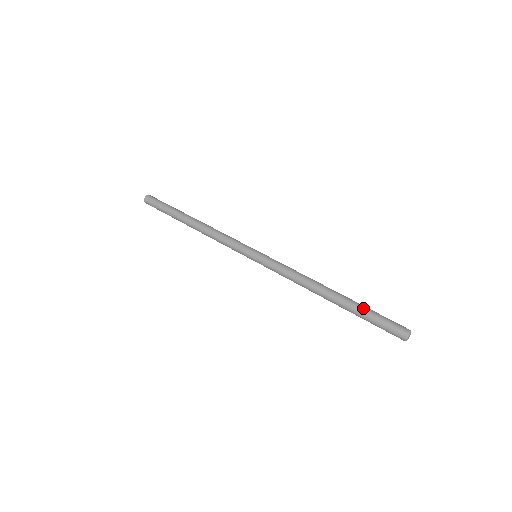
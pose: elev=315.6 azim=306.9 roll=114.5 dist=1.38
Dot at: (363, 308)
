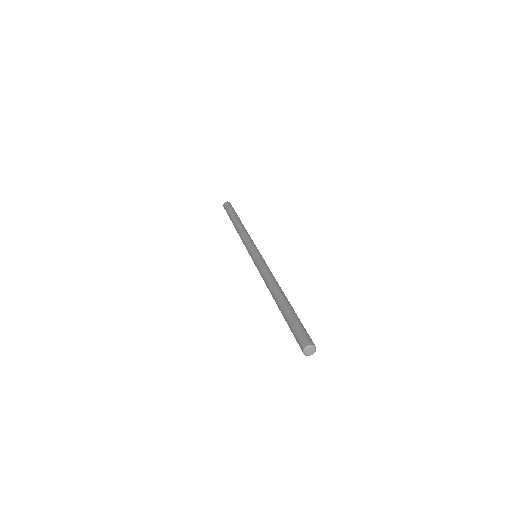
Dot at: (289, 314)
